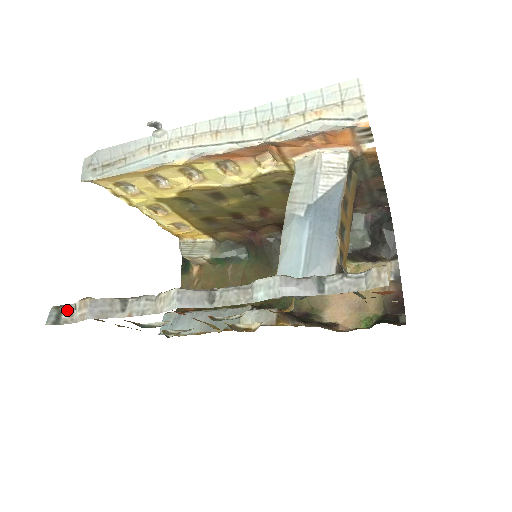
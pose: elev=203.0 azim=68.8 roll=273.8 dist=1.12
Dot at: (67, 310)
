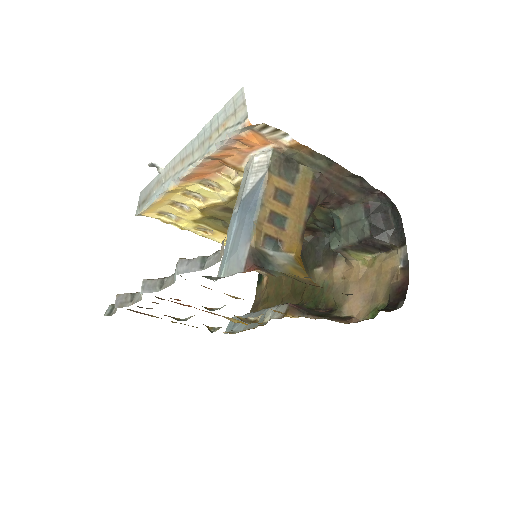
Dot at: occluded
